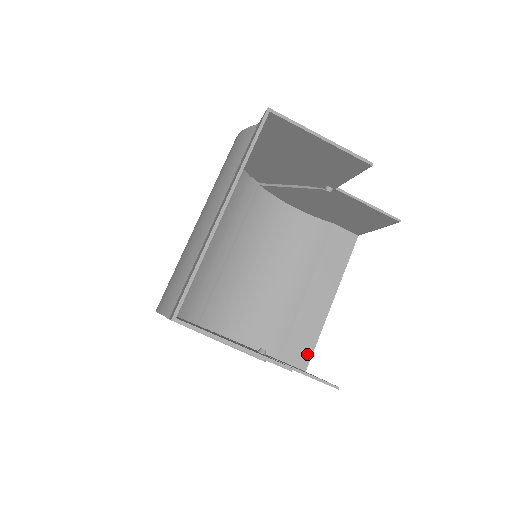
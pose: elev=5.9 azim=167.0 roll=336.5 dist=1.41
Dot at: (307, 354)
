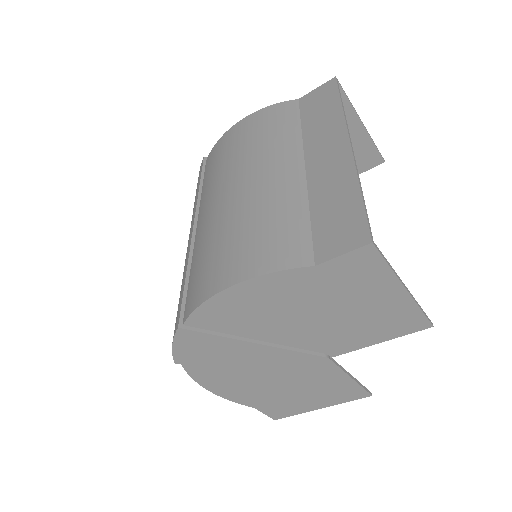
Dot at: occluded
